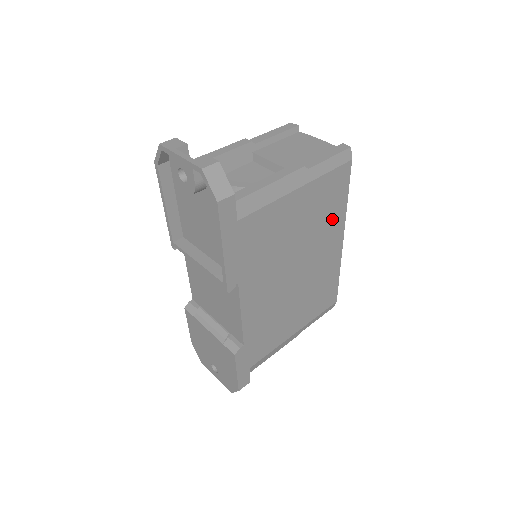
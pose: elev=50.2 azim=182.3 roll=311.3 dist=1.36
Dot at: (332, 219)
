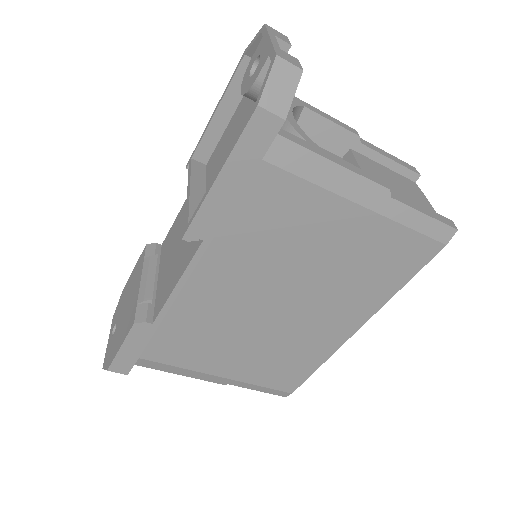
Dot at: (366, 291)
